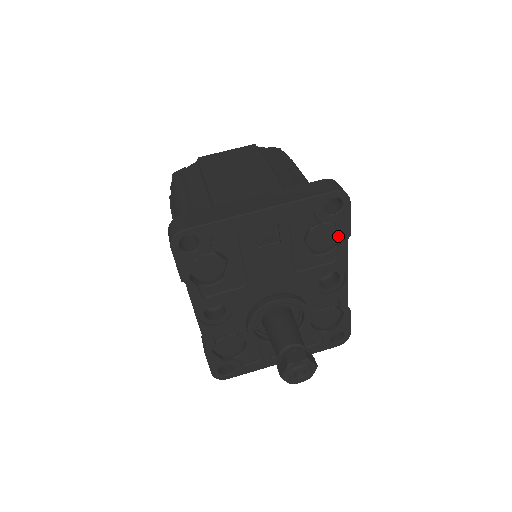
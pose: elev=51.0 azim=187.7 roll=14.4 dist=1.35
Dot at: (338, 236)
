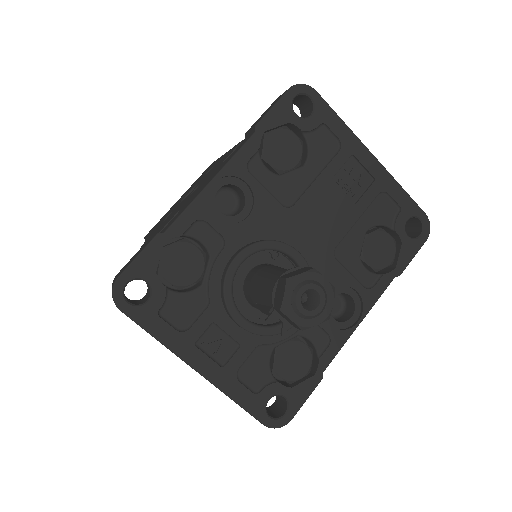
Dot at: (385, 270)
